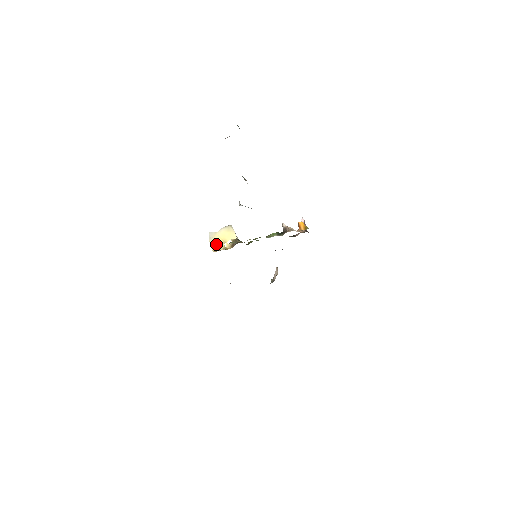
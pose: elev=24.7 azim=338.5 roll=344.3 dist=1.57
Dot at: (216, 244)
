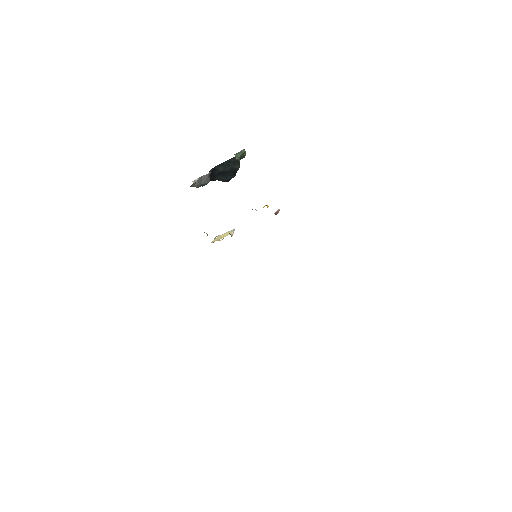
Dot at: (206, 233)
